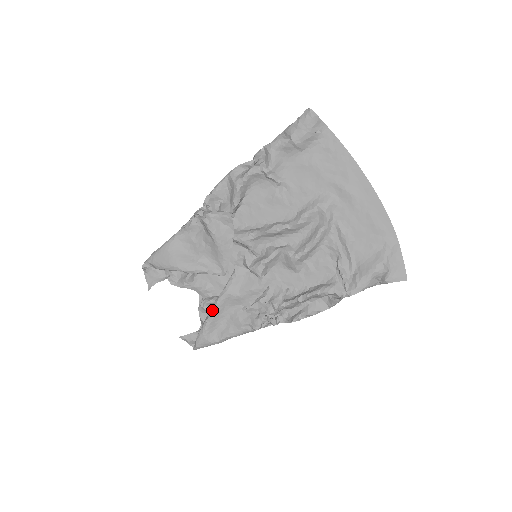
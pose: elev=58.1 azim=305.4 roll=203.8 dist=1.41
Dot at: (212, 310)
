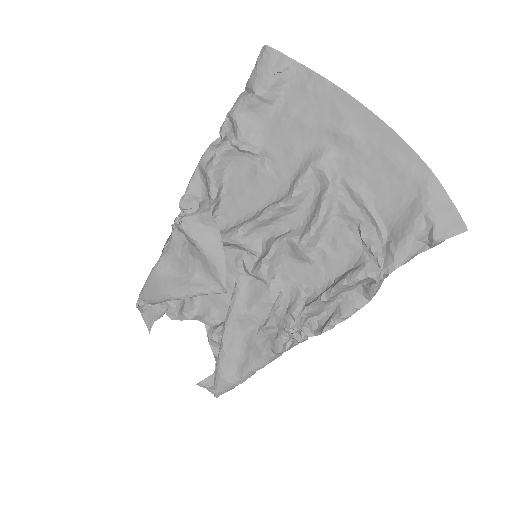
Dot at: (221, 340)
